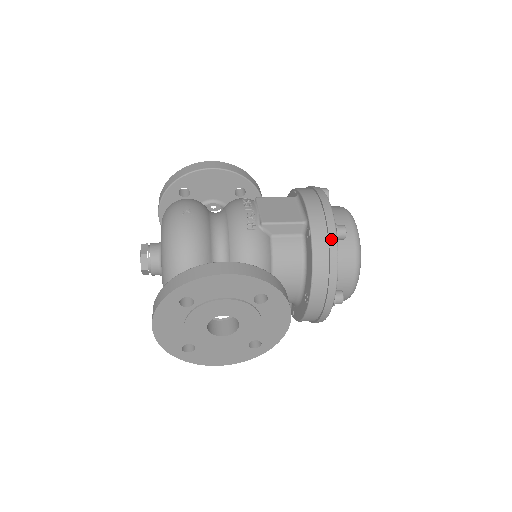
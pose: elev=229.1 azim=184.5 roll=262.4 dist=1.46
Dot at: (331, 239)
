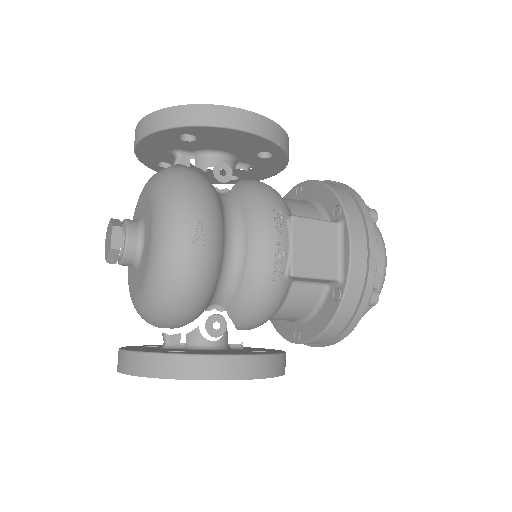
Dot at: (359, 312)
